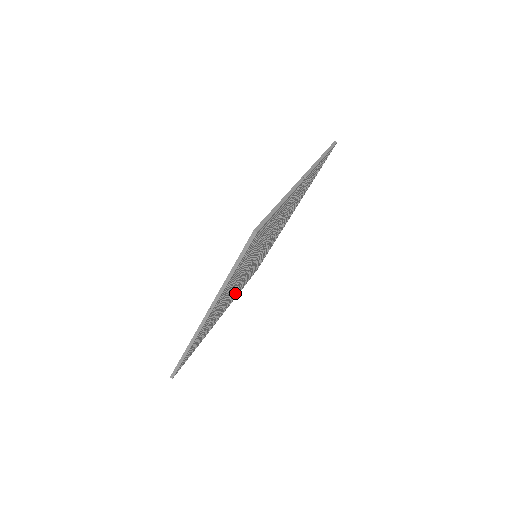
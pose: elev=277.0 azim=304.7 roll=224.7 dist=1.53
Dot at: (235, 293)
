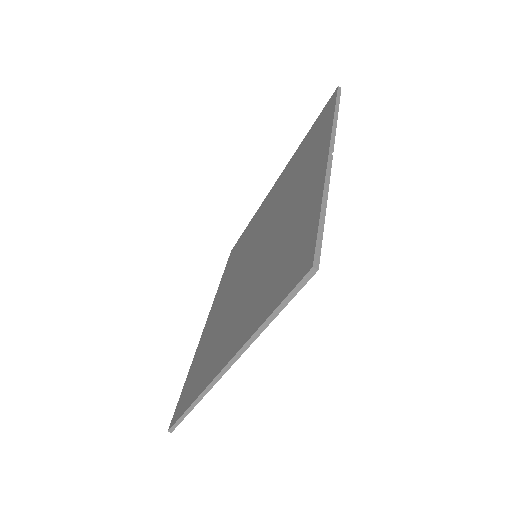
Dot at: occluded
